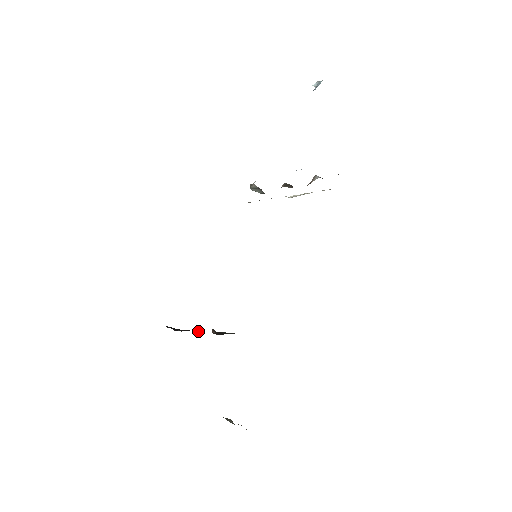
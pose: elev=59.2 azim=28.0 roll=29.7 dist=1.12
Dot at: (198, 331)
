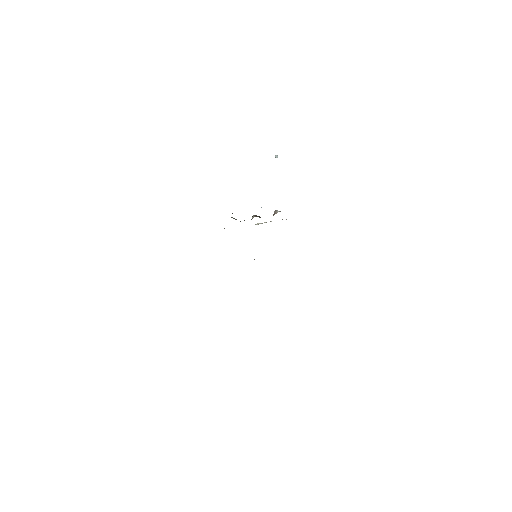
Dot at: occluded
